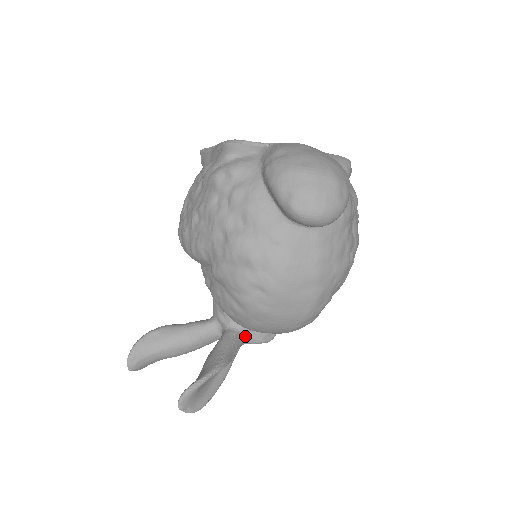
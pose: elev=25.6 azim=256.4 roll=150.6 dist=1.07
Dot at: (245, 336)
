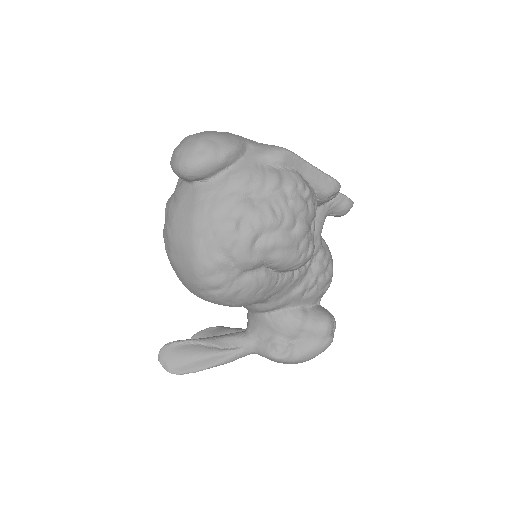
Dot at: (254, 342)
